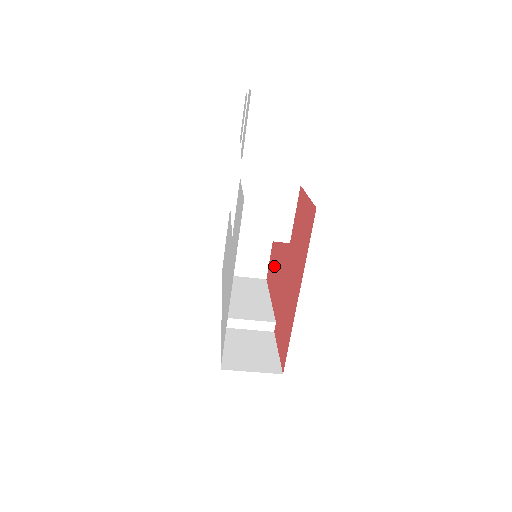
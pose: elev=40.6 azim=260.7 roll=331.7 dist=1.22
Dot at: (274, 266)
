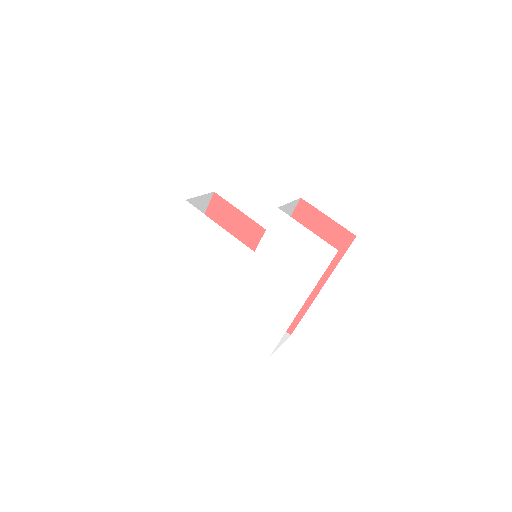
Dot at: occluded
